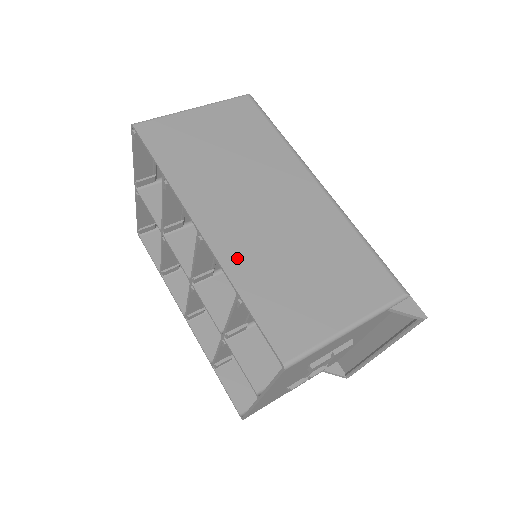
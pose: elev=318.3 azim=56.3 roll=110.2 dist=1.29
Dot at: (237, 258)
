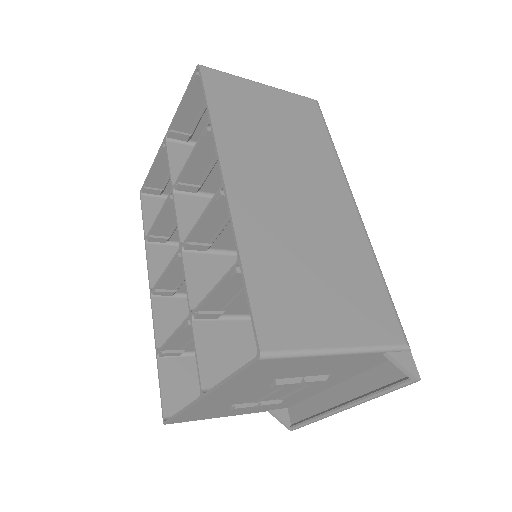
Dot at: (252, 227)
